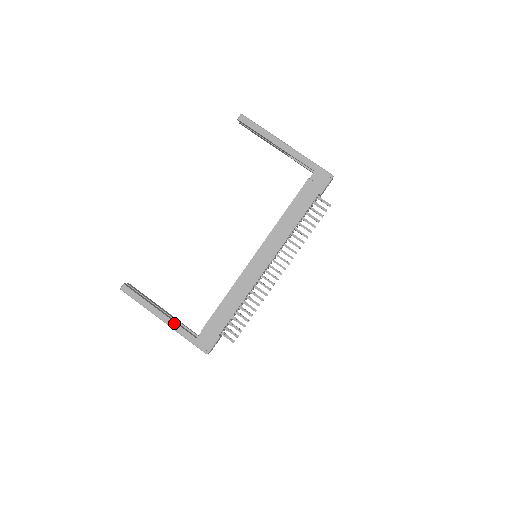
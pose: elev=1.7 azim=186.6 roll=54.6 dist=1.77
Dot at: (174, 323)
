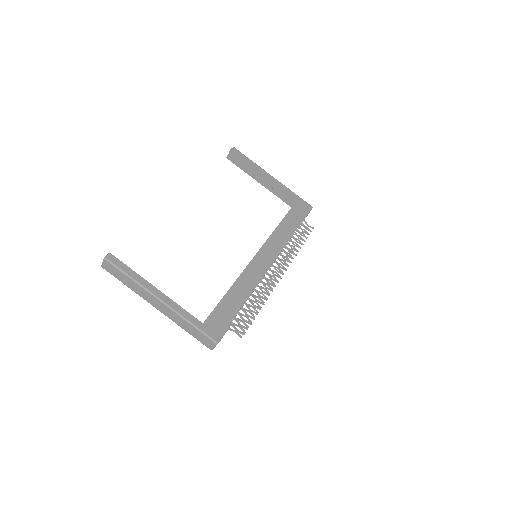
Dot at: (175, 304)
